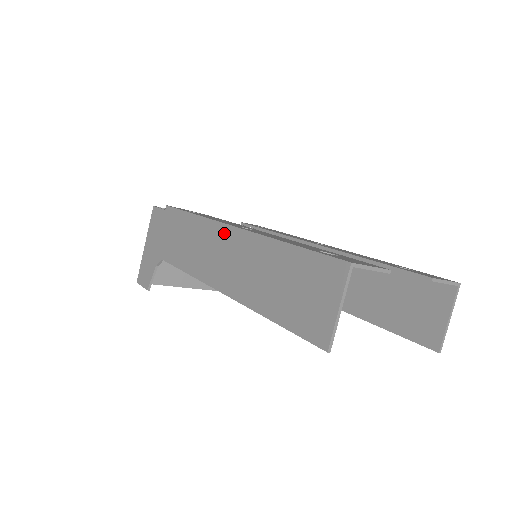
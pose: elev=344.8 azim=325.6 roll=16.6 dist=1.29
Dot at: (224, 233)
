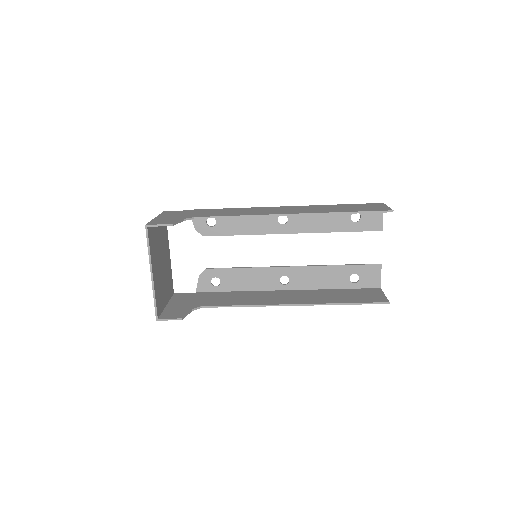
Dot at: (278, 207)
